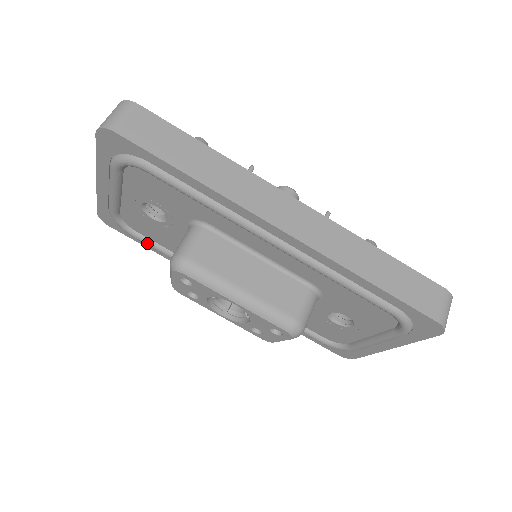
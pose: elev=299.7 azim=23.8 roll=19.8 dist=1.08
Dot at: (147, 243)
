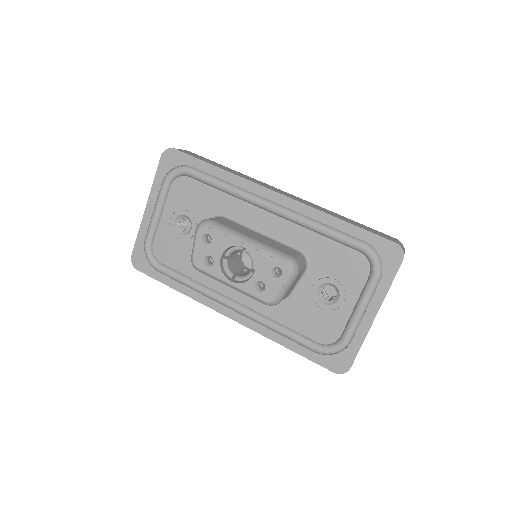
Dot at: (168, 271)
